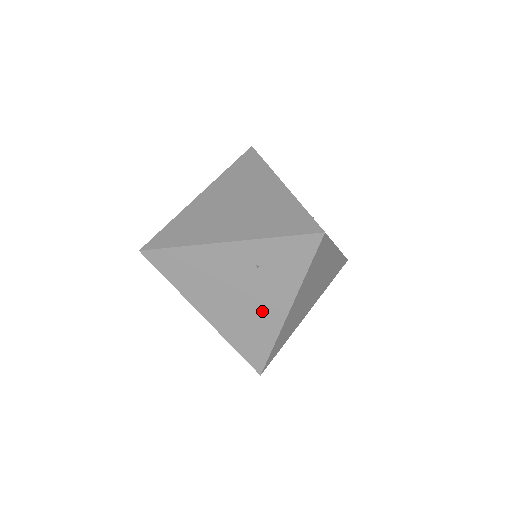
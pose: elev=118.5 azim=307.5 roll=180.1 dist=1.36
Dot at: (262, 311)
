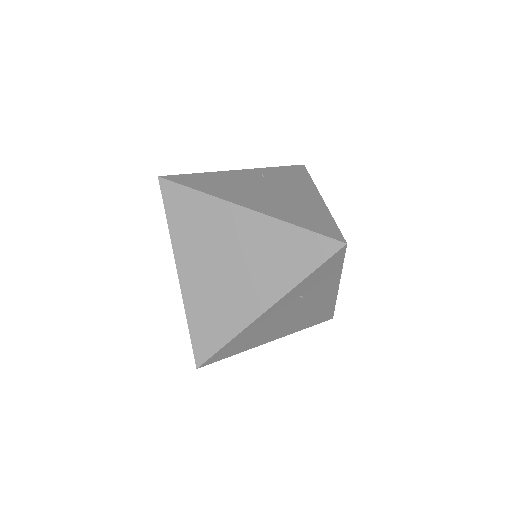
Dot at: (317, 304)
